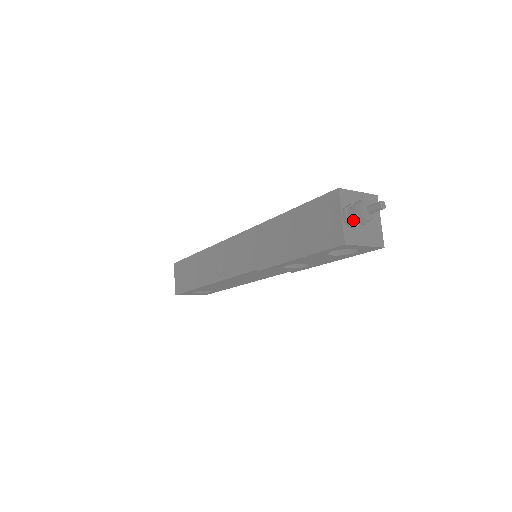
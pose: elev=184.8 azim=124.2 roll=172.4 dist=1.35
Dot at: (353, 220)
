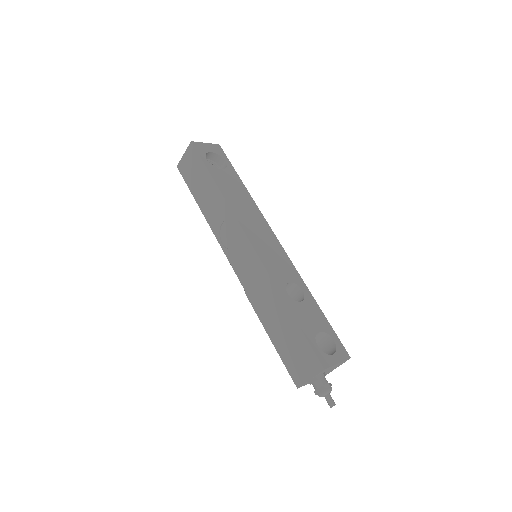
Dot at: (314, 387)
